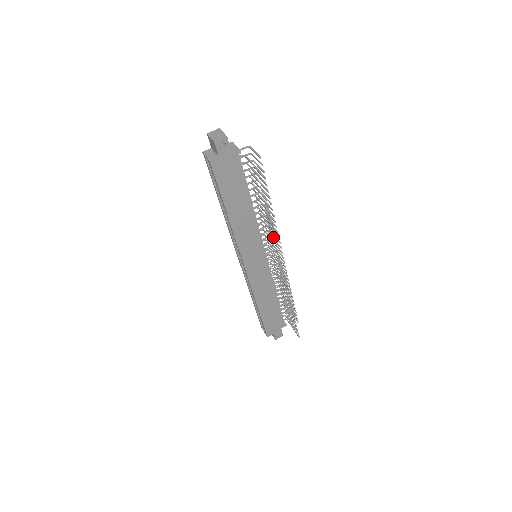
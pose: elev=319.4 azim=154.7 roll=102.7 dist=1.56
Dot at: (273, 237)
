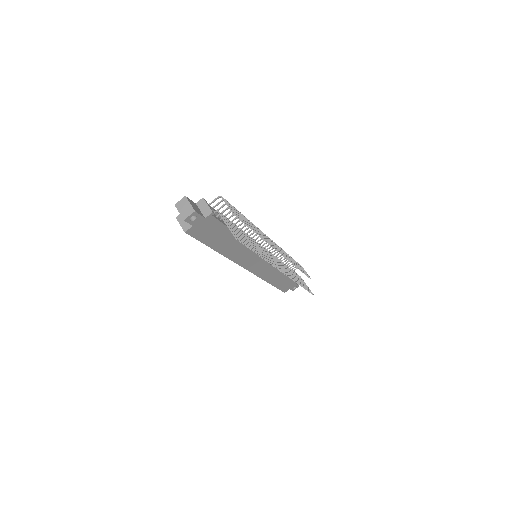
Dot at: (266, 257)
